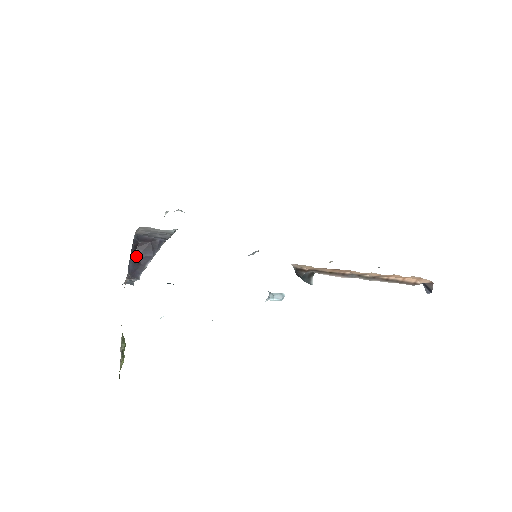
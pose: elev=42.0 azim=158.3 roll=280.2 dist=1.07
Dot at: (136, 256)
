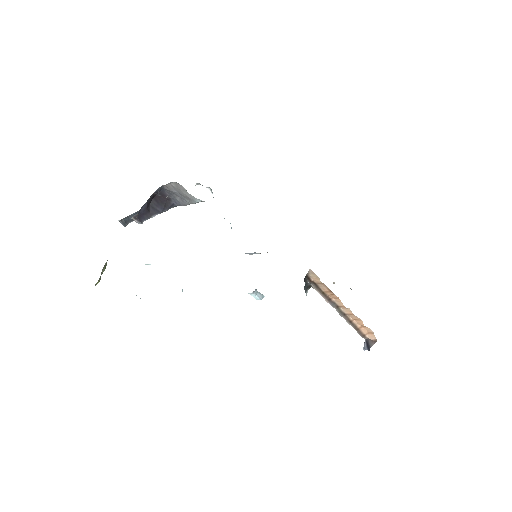
Dot at: (149, 204)
